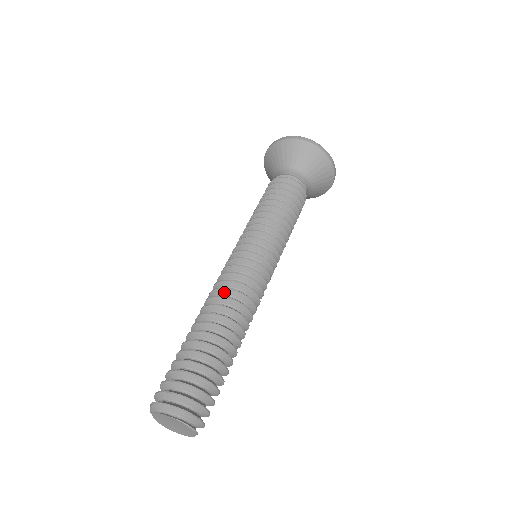
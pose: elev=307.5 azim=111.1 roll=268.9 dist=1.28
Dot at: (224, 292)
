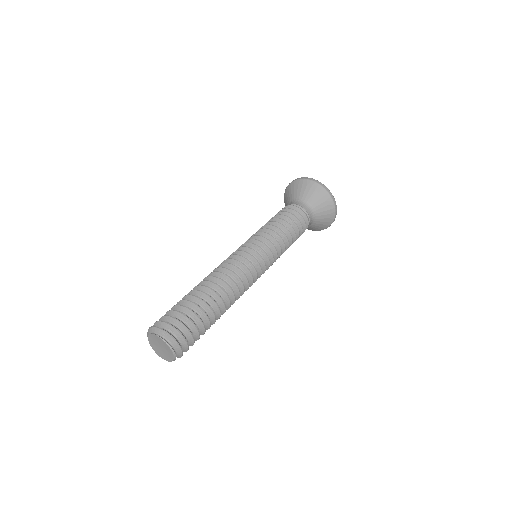
Dot at: (218, 270)
